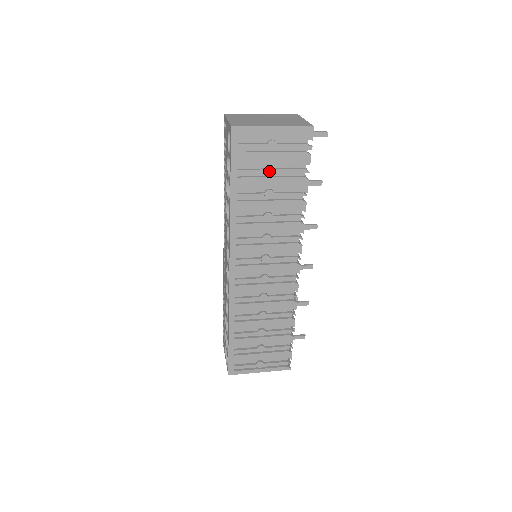
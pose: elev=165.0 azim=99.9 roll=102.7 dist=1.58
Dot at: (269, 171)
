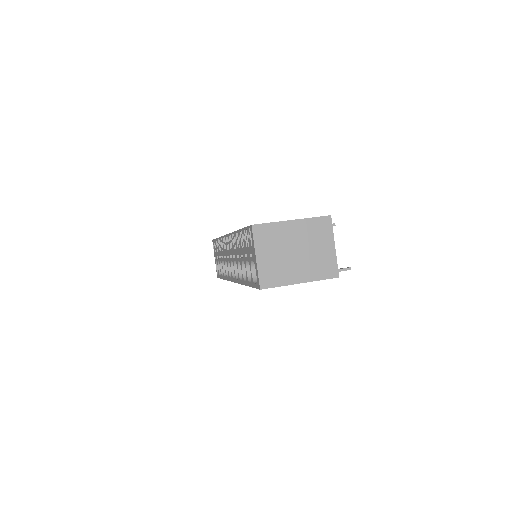
Dot at: occluded
